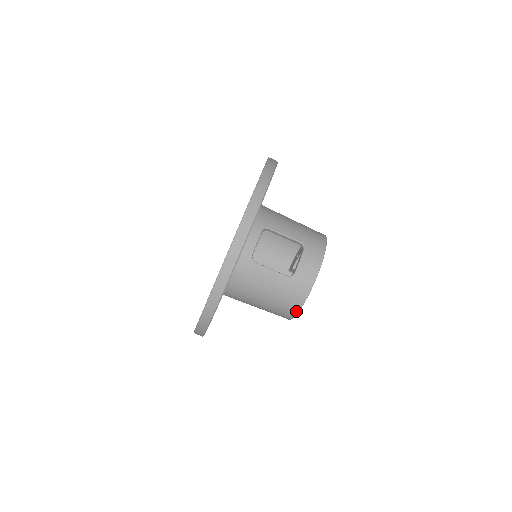
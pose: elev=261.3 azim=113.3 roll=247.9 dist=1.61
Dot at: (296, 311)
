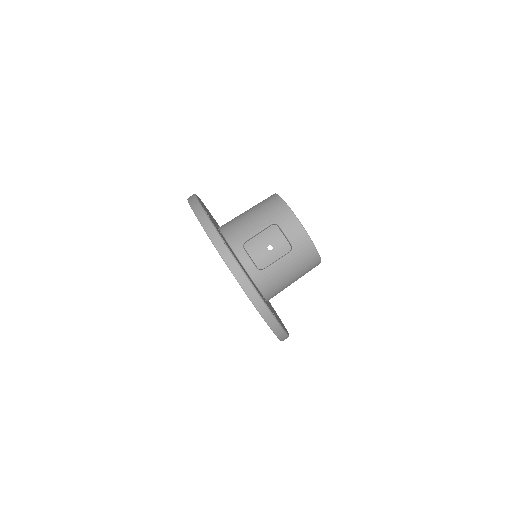
Dot at: (318, 259)
